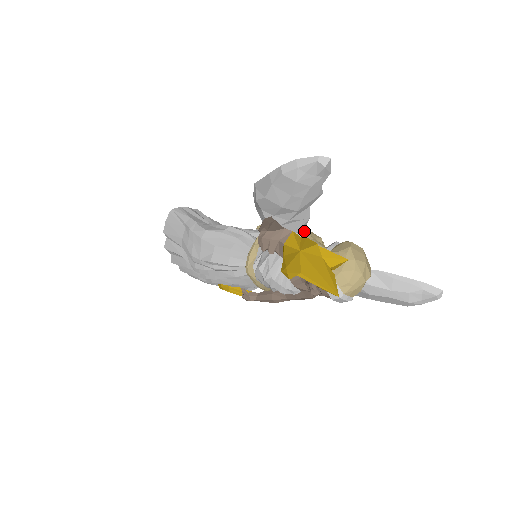
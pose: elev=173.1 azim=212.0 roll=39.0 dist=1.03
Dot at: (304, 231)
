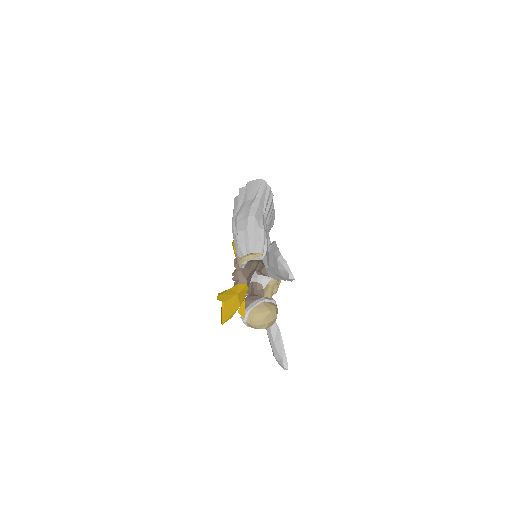
Dot at: (273, 279)
